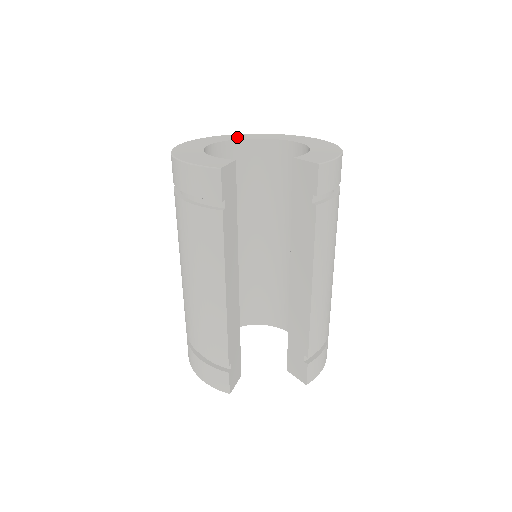
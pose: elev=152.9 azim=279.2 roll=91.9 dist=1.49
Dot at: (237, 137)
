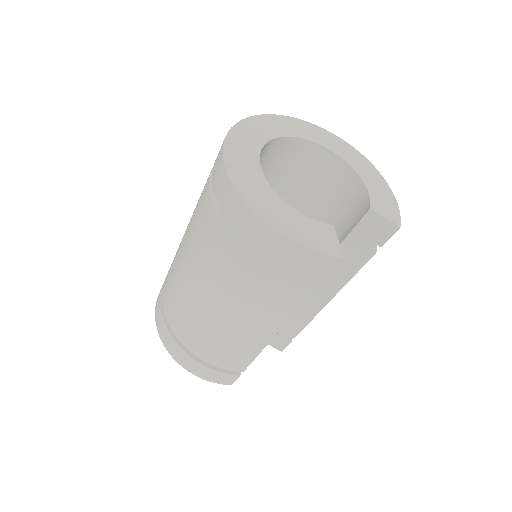
Dot at: (263, 131)
